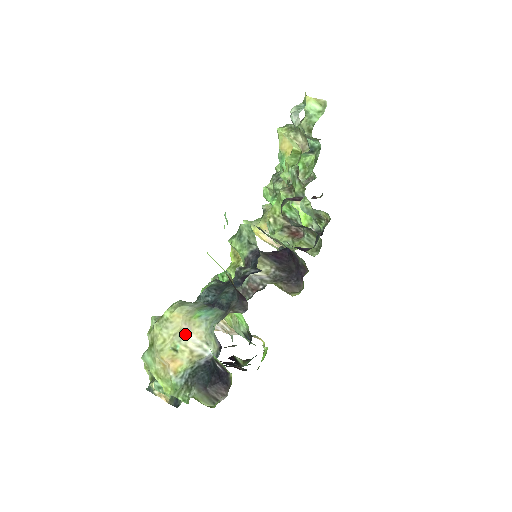
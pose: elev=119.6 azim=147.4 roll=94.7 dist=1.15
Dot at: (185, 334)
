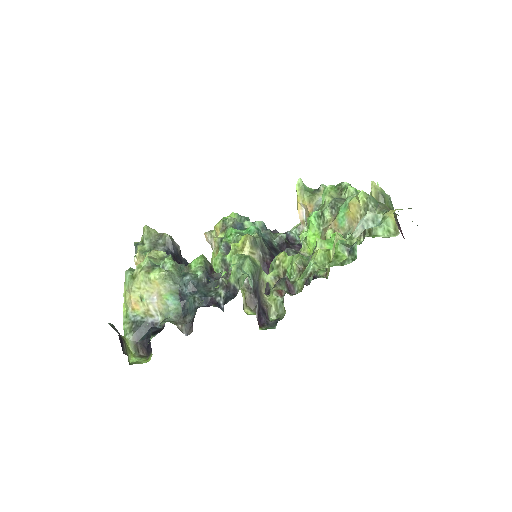
Dot at: (152, 299)
